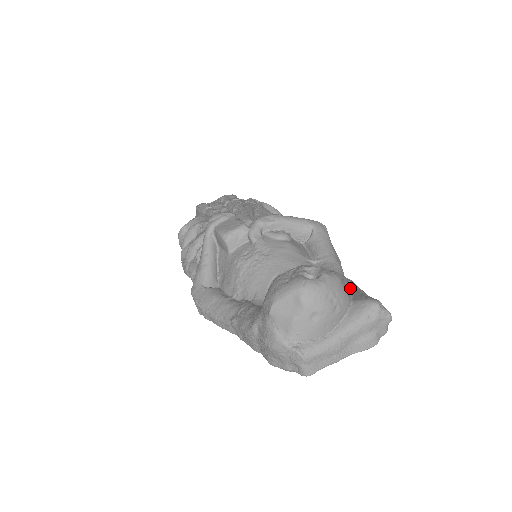
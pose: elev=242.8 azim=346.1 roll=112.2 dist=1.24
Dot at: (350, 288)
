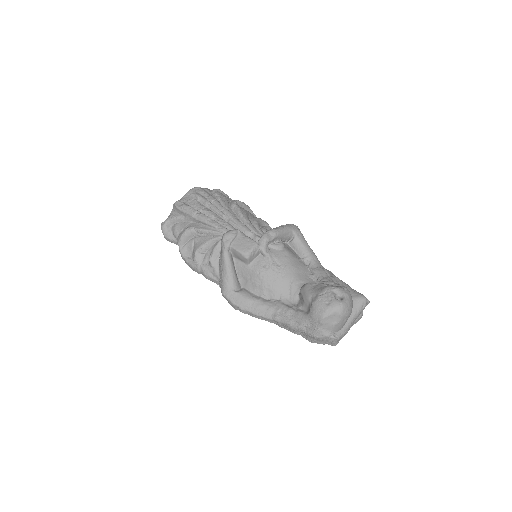
Dot at: occluded
